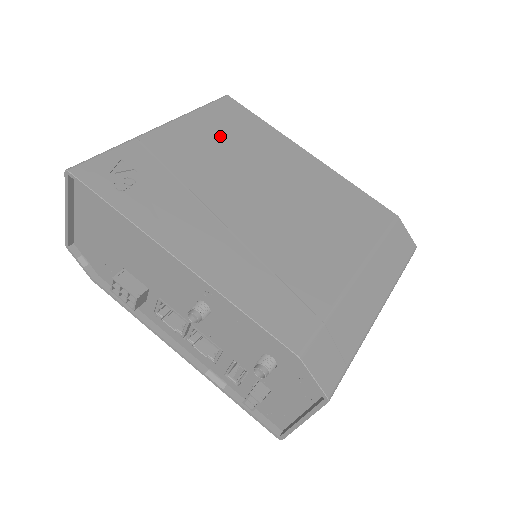
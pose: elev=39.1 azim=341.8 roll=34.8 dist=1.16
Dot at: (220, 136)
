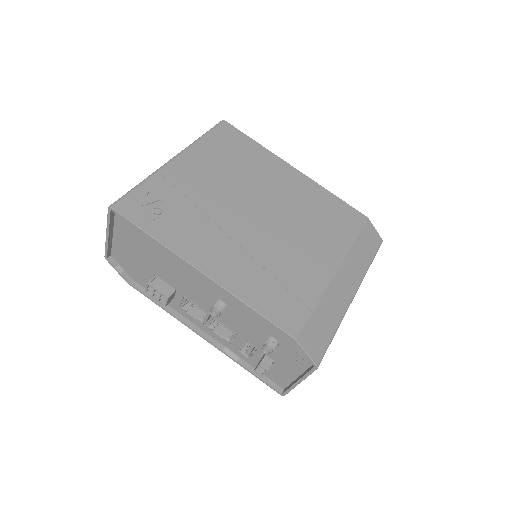
Dot at: (222, 161)
